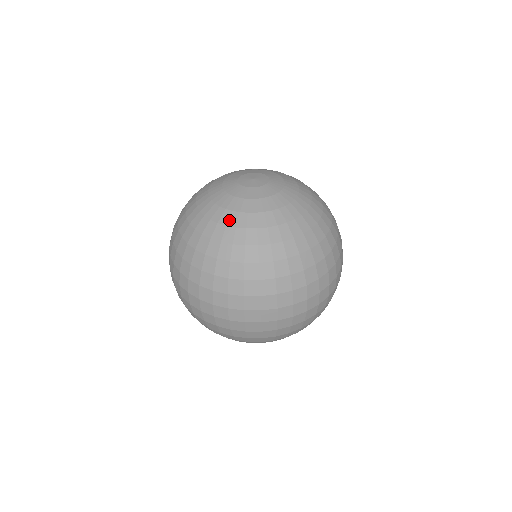
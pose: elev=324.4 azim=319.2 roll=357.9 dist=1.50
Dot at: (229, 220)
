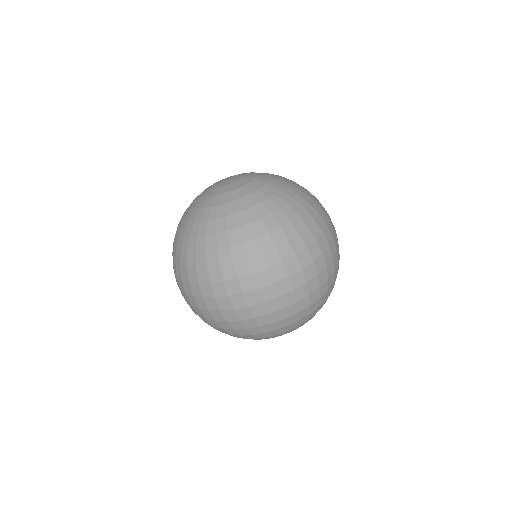
Dot at: (203, 216)
